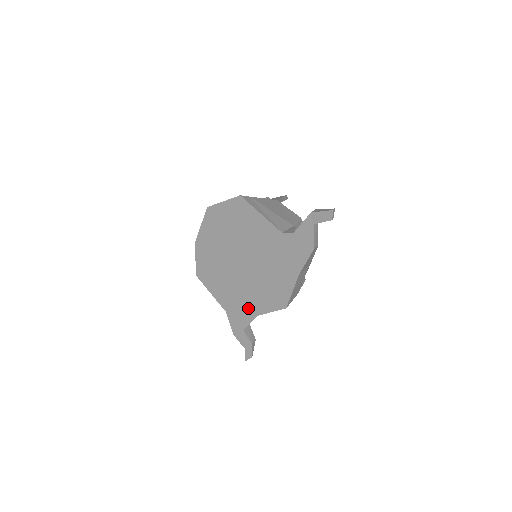
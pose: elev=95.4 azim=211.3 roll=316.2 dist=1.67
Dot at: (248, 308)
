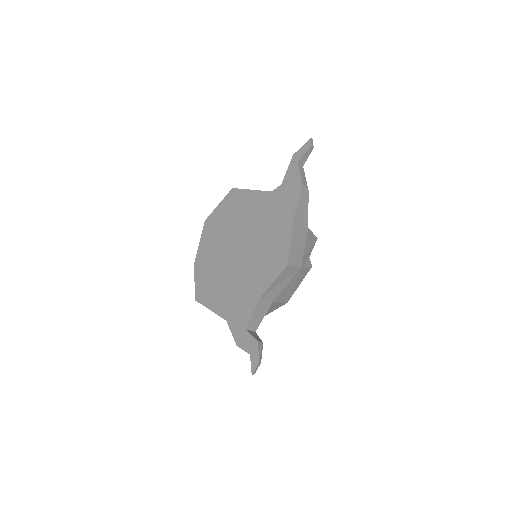
Dot at: (249, 297)
